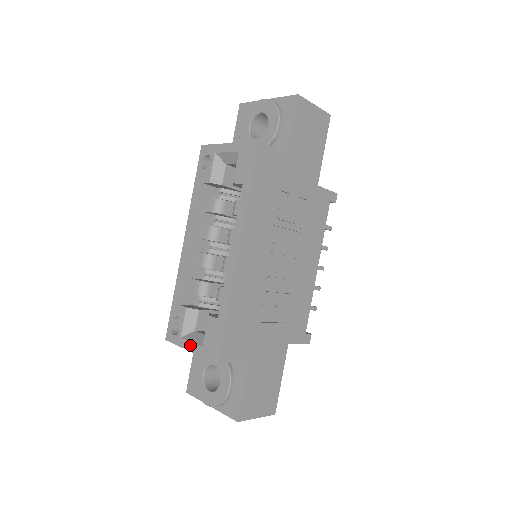
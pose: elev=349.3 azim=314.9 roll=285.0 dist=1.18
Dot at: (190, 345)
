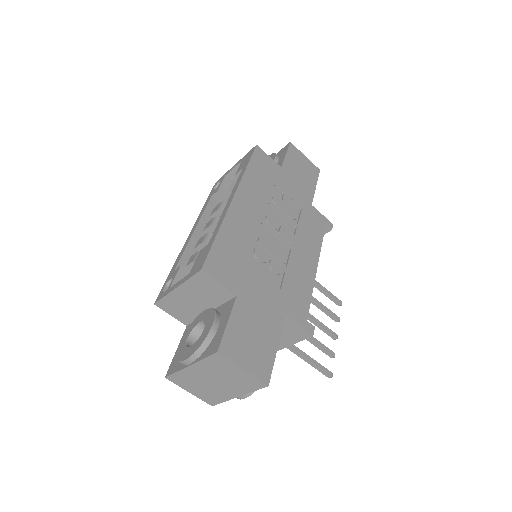
Dot at: (177, 283)
